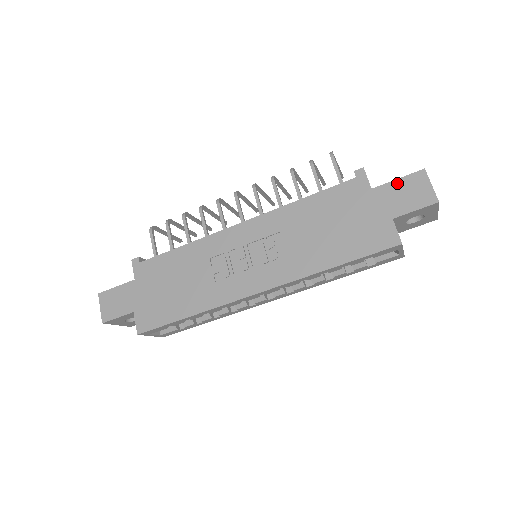
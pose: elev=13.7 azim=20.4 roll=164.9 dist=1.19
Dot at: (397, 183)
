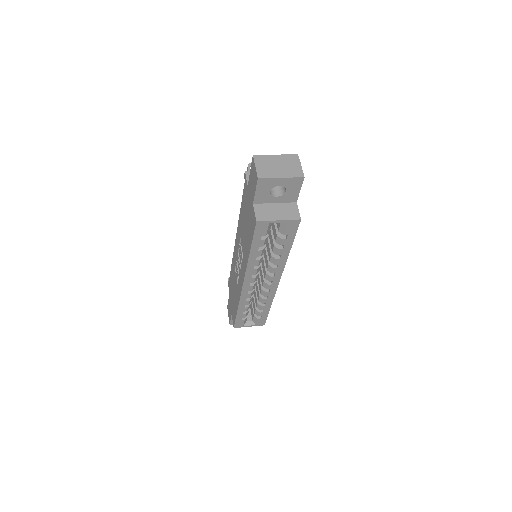
Dot at: (250, 175)
